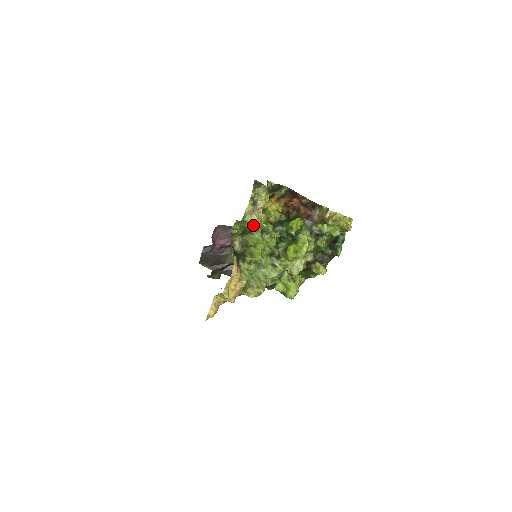
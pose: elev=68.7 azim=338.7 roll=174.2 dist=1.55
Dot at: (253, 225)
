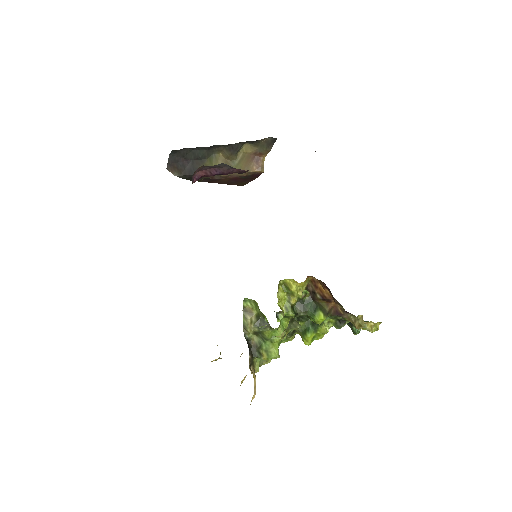
Dot at: occluded
